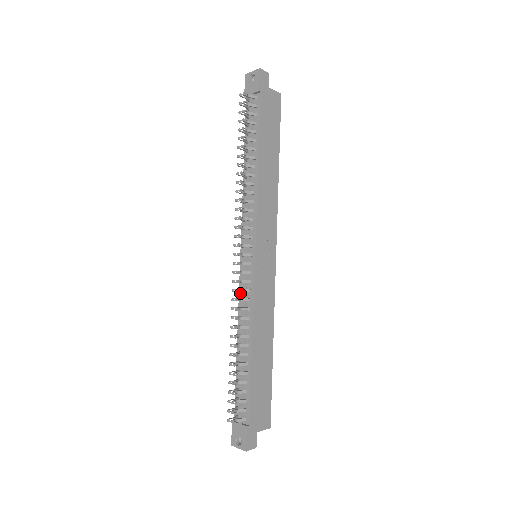
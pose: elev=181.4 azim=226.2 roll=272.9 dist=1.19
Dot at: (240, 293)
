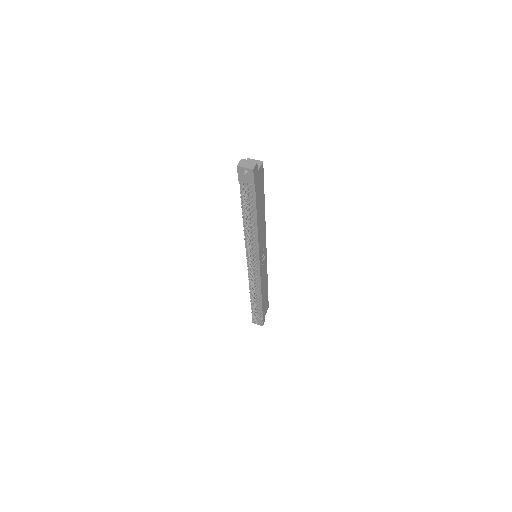
Dot at: occluded
